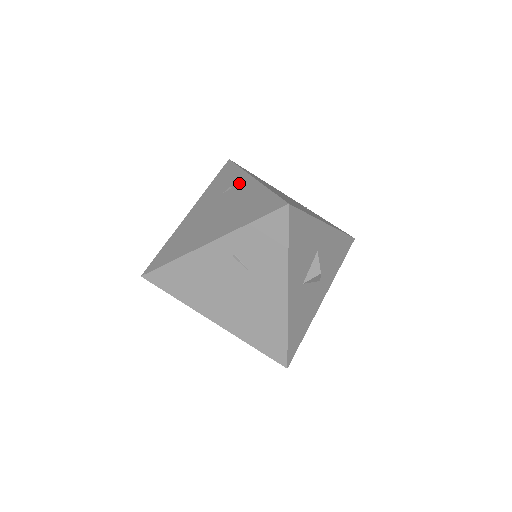
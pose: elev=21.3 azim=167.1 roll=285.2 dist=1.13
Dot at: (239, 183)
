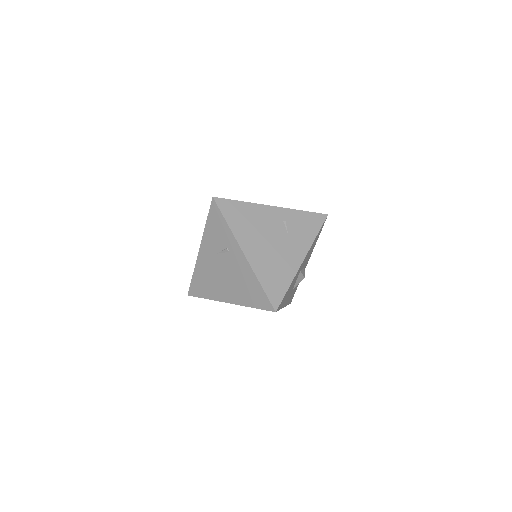
Dot at: occluded
